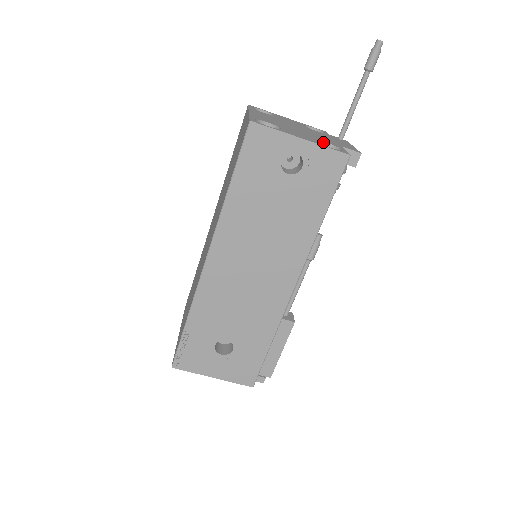
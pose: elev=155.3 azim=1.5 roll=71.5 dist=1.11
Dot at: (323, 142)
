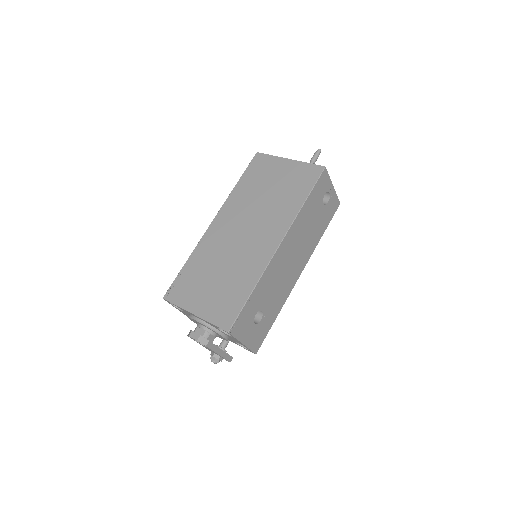
Dot at: occluded
